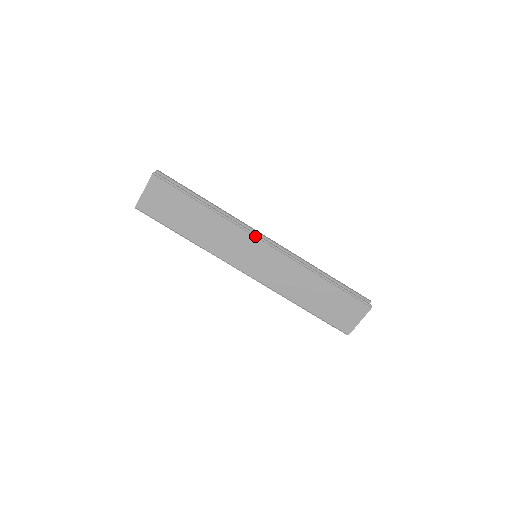
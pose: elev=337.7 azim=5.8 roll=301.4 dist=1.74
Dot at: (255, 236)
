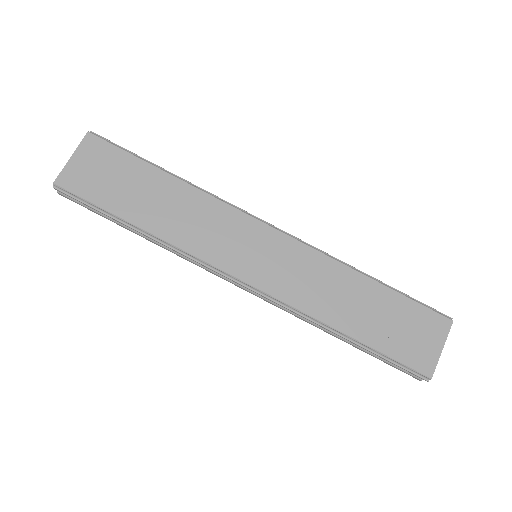
Dot at: (253, 217)
